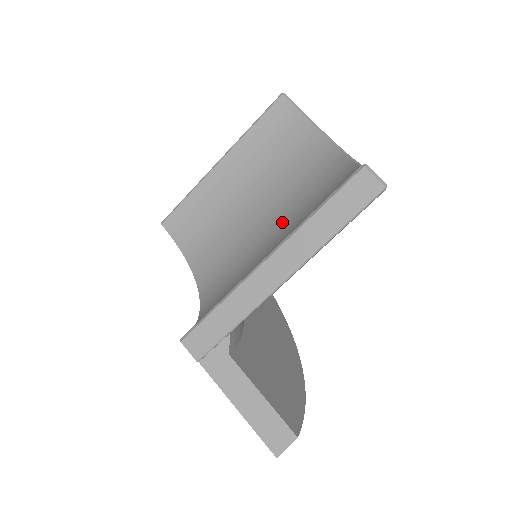
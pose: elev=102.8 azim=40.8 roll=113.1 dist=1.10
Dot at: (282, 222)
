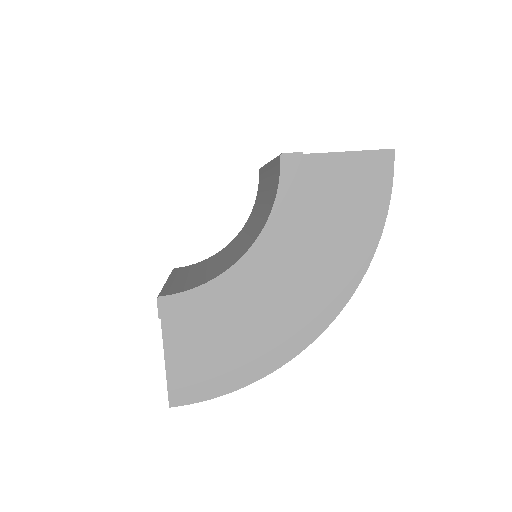
Dot at: (250, 226)
